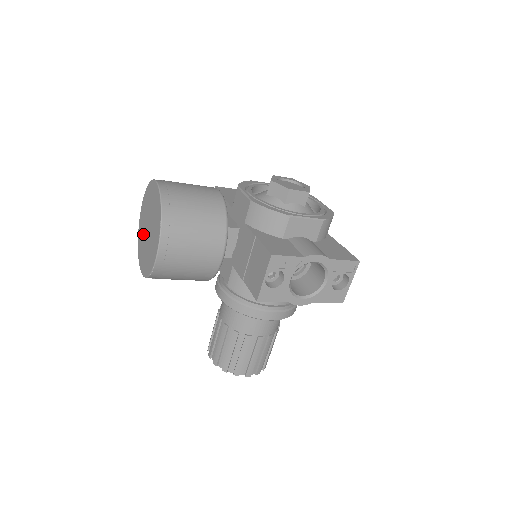
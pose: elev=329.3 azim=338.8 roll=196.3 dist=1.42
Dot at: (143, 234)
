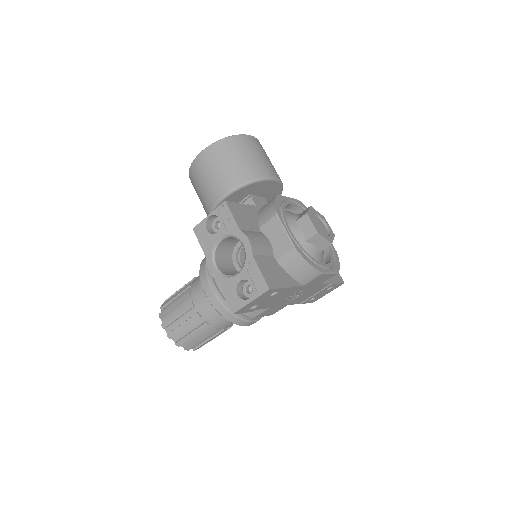
Dot at: occluded
